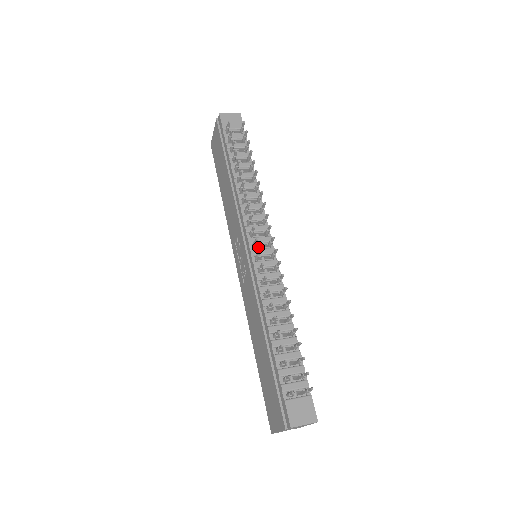
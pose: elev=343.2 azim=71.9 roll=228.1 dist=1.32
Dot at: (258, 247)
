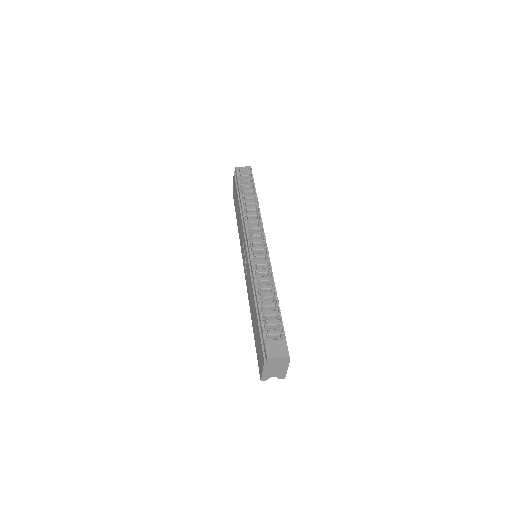
Dot at: occluded
